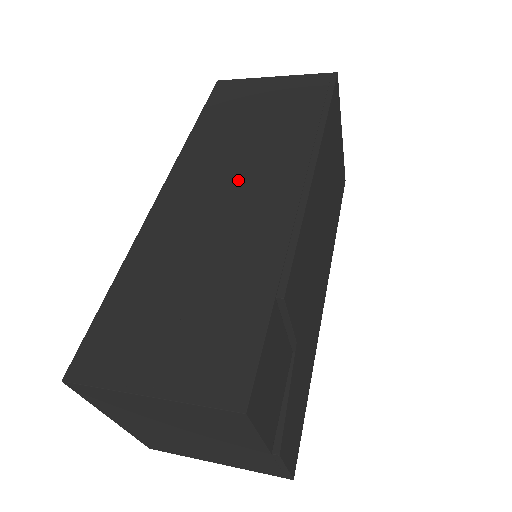
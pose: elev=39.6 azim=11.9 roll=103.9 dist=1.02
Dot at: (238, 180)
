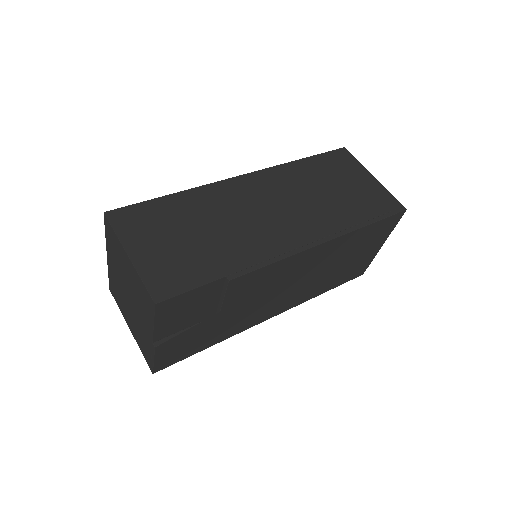
Dot at: (283, 209)
